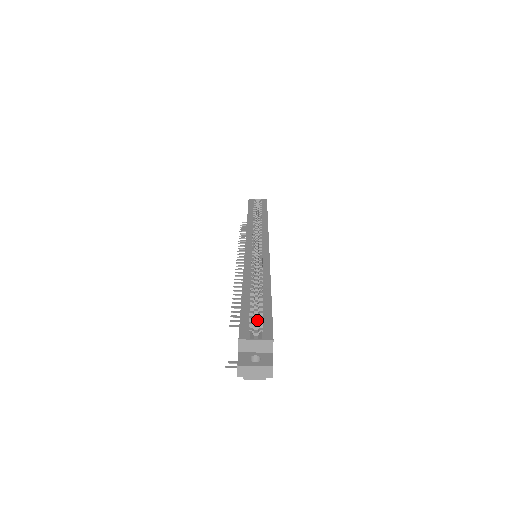
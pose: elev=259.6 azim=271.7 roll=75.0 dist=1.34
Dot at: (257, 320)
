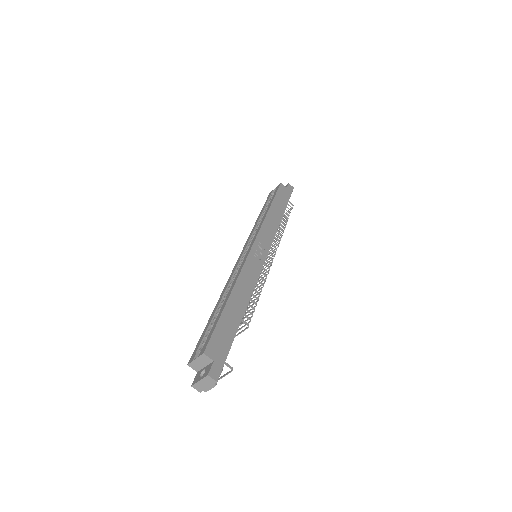
Dot at: occluded
